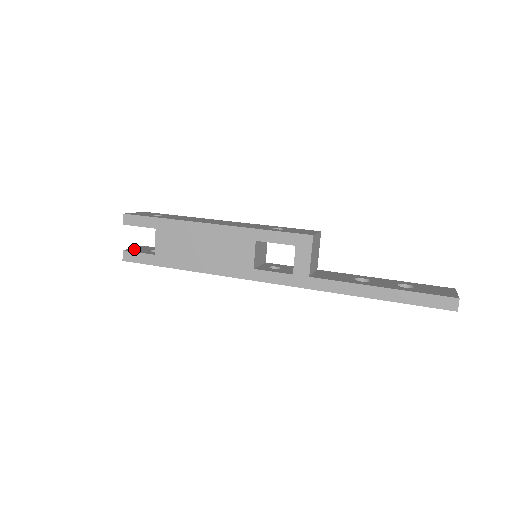
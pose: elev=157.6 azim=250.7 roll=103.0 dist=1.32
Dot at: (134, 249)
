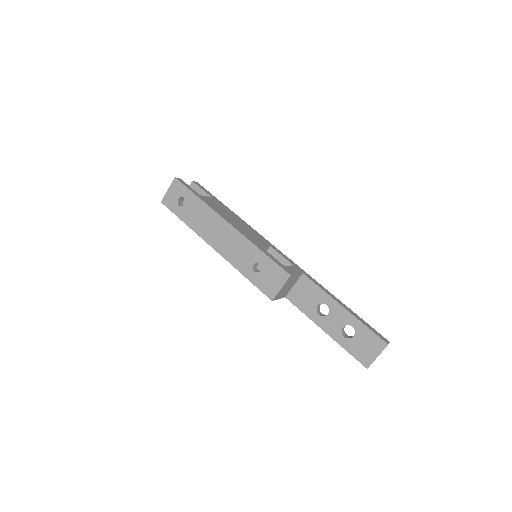
Dot at: occluded
